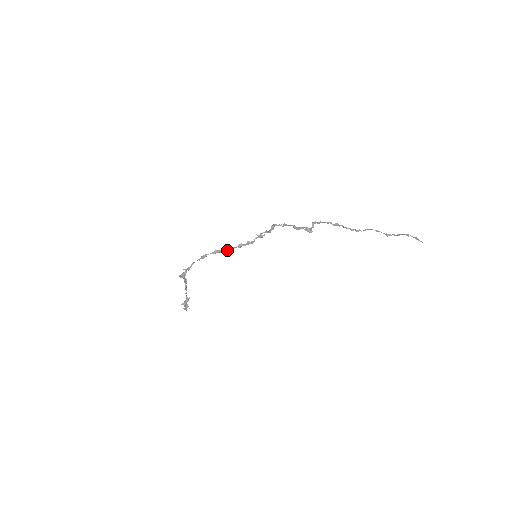
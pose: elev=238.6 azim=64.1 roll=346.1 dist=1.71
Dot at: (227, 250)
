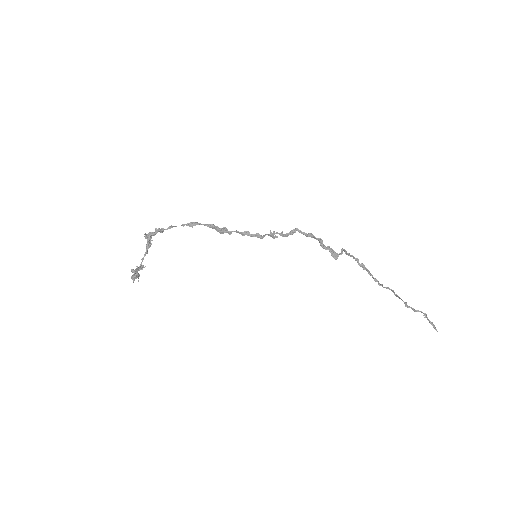
Dot at: (226, 231)
